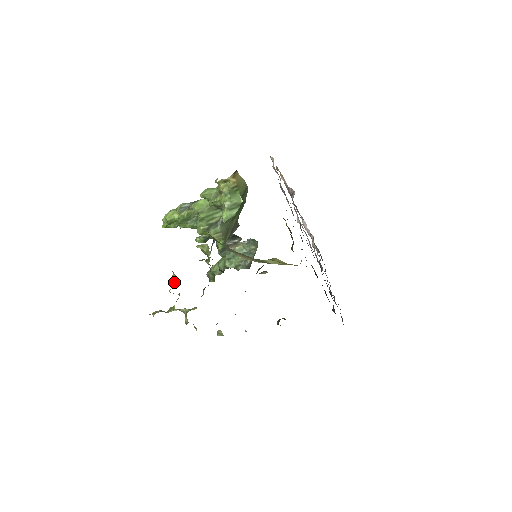
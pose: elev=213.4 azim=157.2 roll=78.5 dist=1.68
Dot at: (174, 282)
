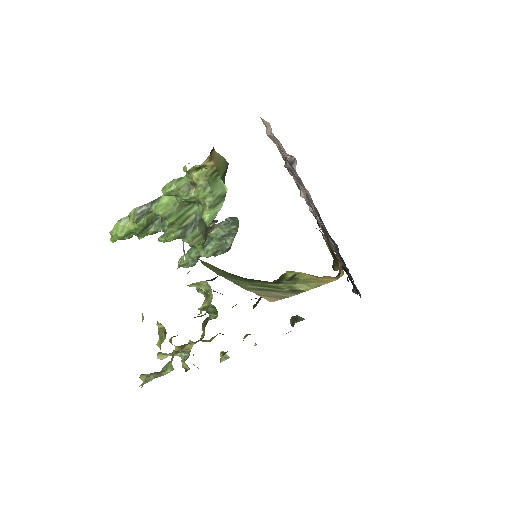
Dot at: (162, 334)
